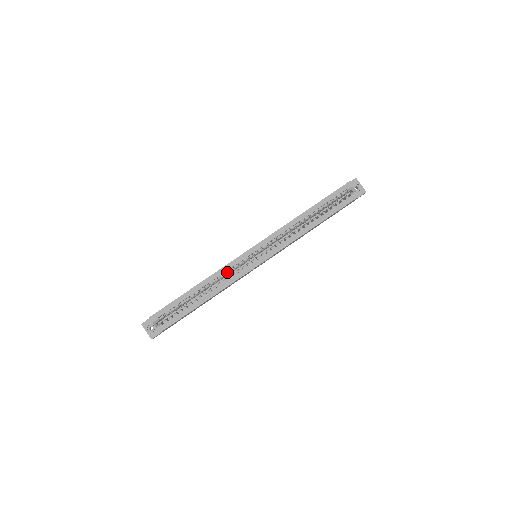
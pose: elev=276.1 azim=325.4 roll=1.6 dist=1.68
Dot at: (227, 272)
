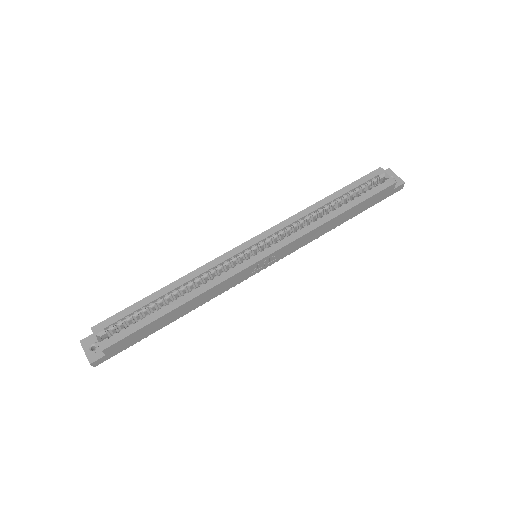
Dot at: (213, 270)
